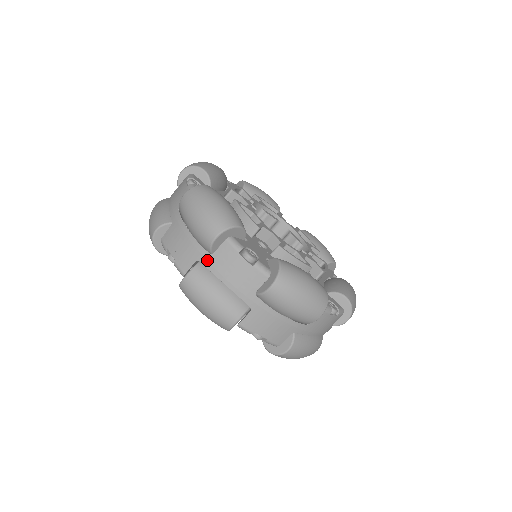
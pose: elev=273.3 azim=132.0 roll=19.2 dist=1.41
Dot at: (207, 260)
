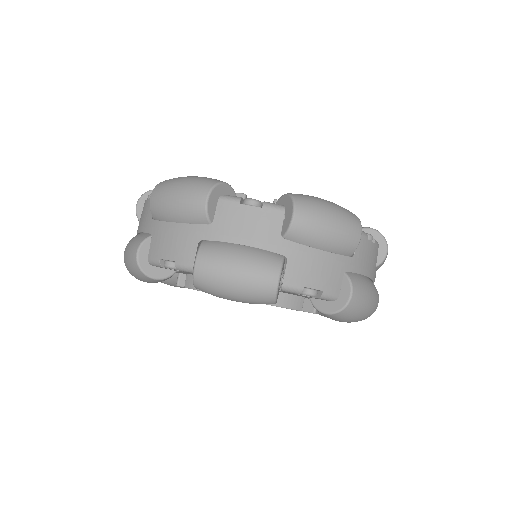
Dot at: (210, 232)
